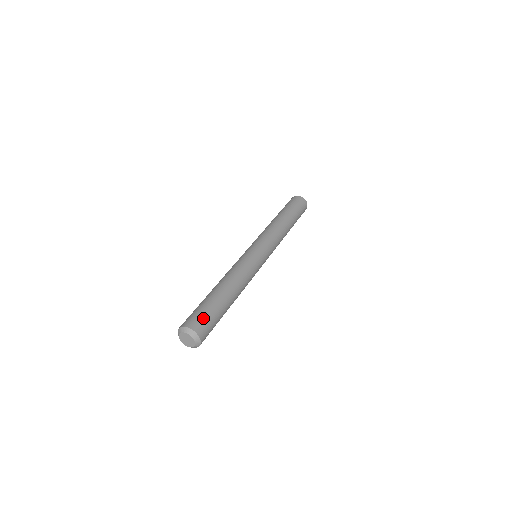
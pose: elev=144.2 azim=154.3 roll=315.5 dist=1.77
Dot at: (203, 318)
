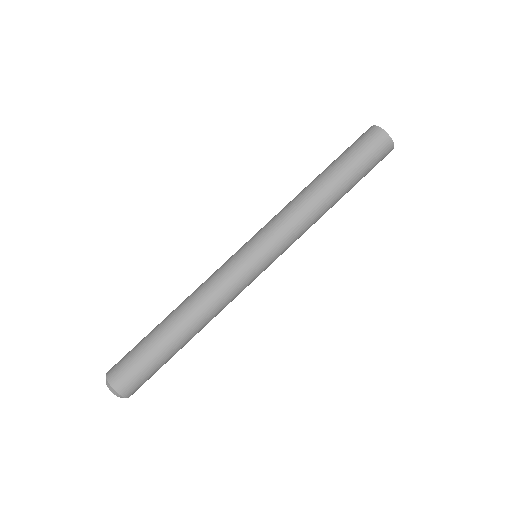
Dot at: (135, 376)
